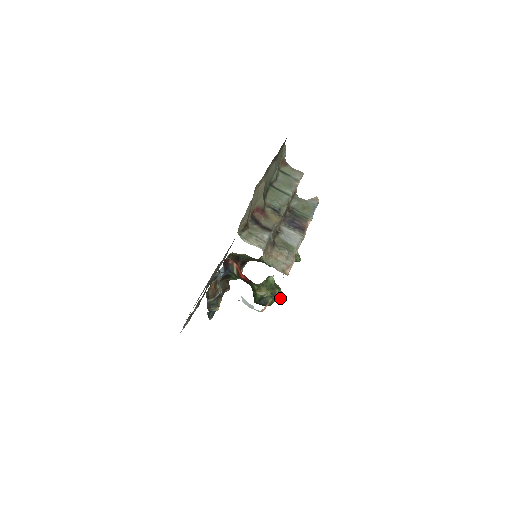
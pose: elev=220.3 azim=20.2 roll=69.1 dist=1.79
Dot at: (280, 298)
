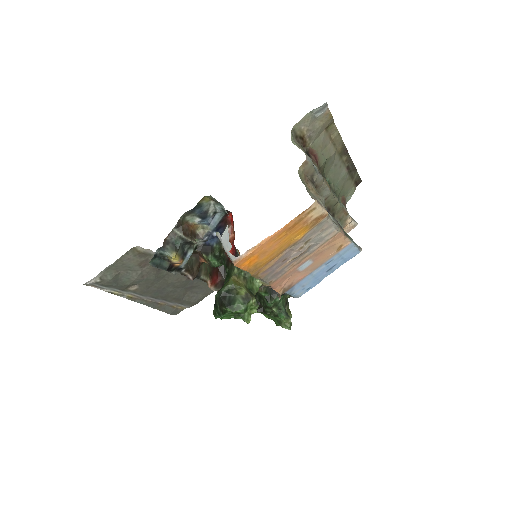
Dot at: (249, 316)
